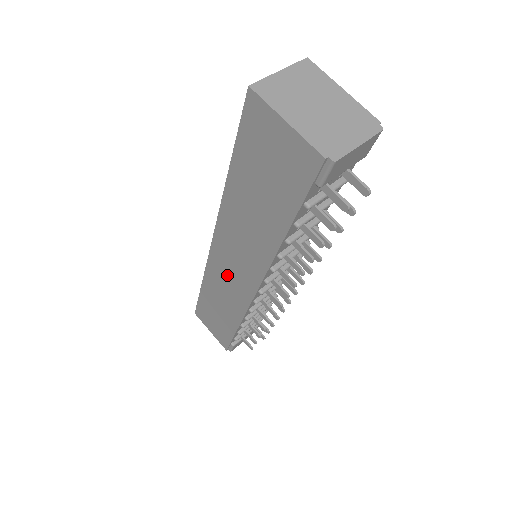
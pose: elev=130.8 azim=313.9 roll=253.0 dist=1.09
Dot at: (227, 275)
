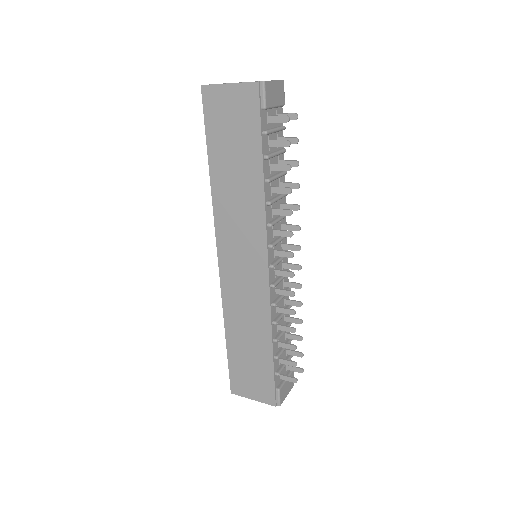
Dot at: (241, 281)
